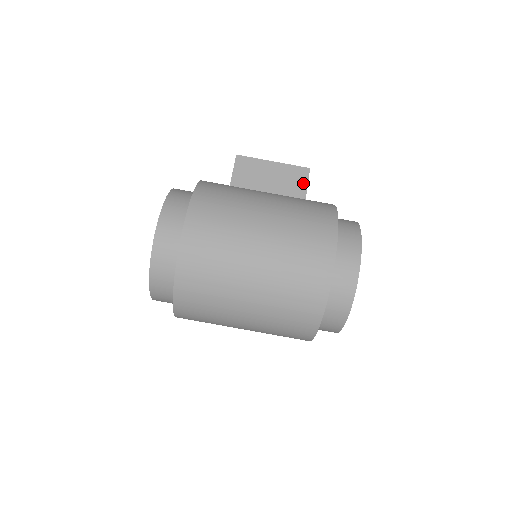
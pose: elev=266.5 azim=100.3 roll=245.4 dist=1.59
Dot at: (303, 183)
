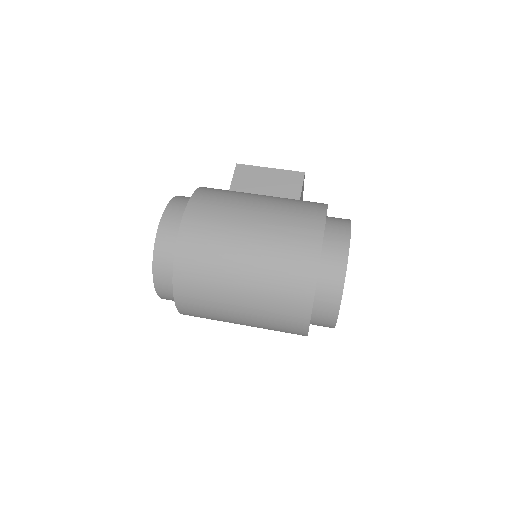
Dot at: (298, 186)
